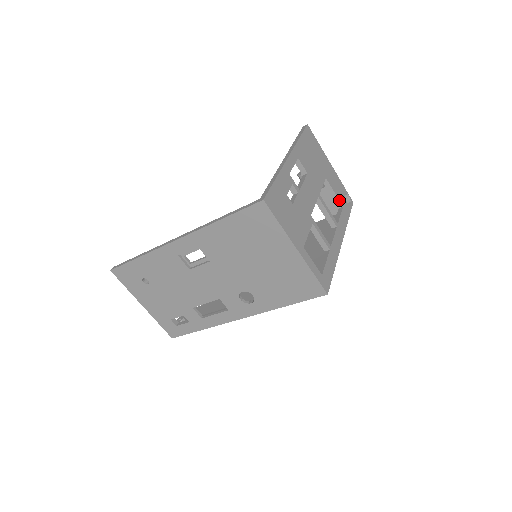
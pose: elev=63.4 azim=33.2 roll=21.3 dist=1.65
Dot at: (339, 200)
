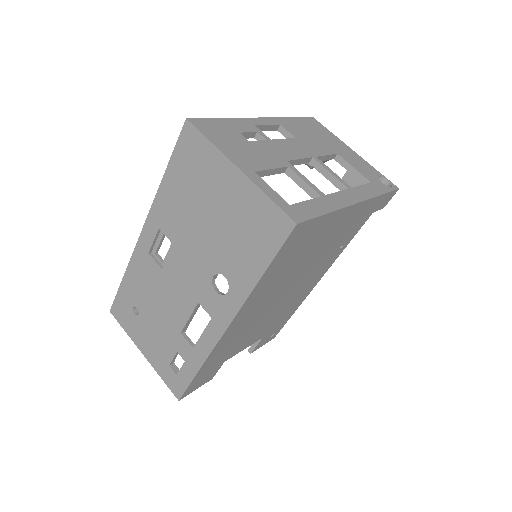
Dot at: (363, 176)
